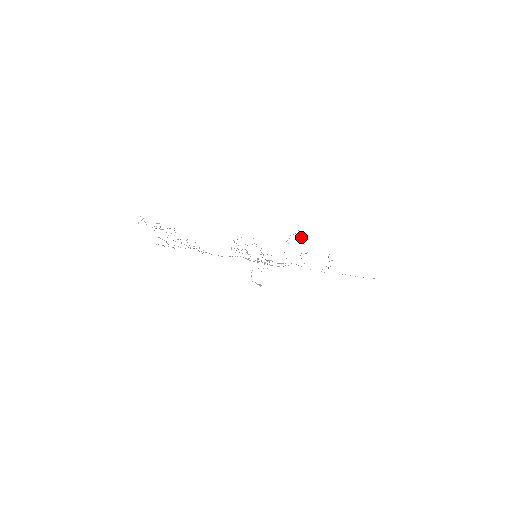
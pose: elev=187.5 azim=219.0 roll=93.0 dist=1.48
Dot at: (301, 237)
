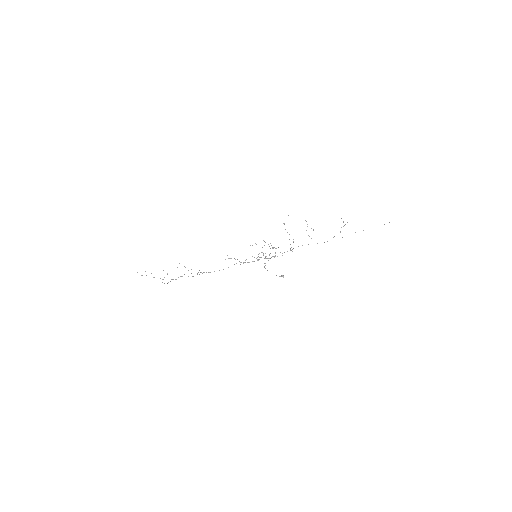
Dot at: occluded
